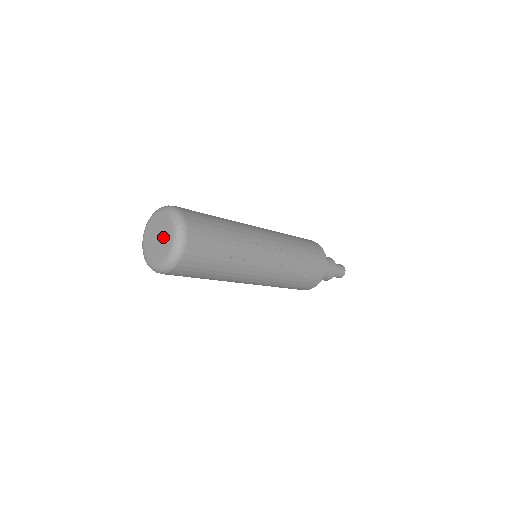
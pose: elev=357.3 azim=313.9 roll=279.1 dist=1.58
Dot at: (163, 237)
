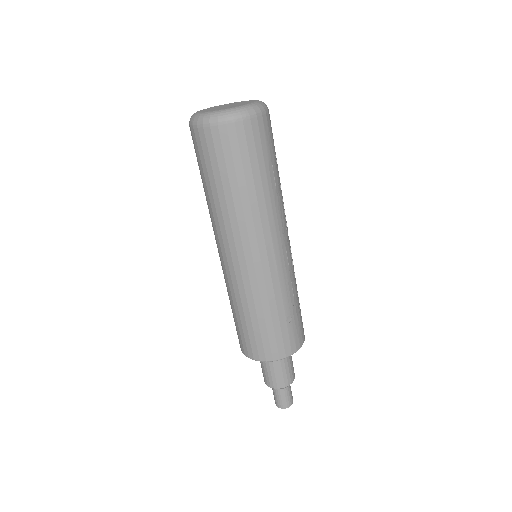
Dot at: (237, 104)
